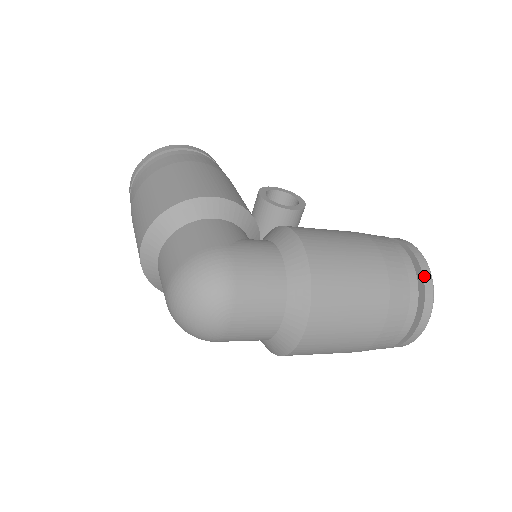
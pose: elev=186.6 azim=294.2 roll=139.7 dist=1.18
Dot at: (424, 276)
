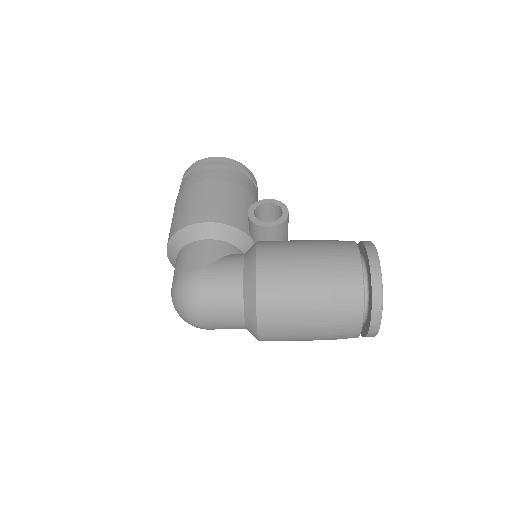
Dot at: (373, 288)
